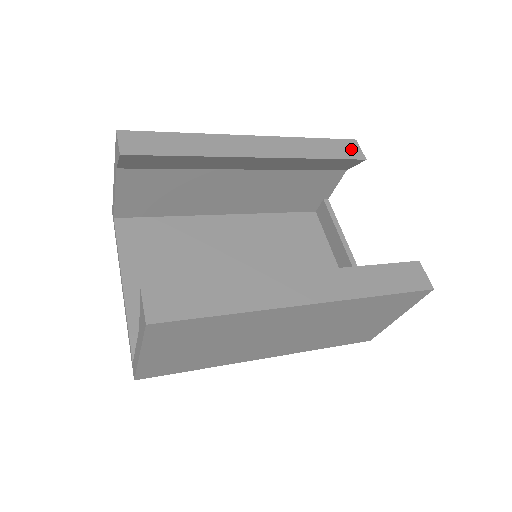
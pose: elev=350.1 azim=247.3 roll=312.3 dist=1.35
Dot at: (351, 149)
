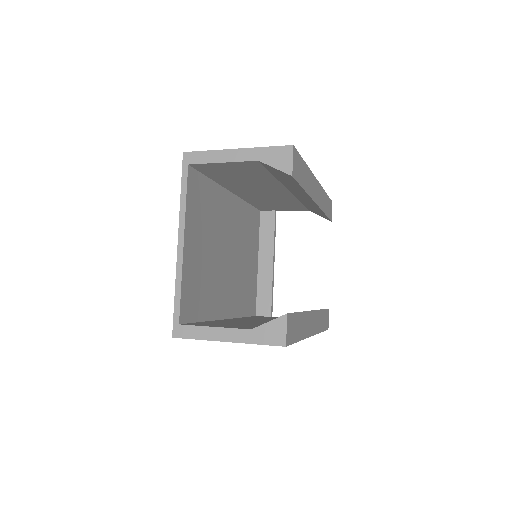
Dot at: occluded
